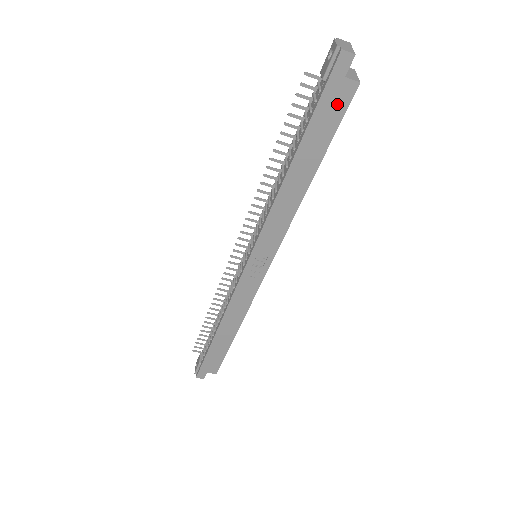
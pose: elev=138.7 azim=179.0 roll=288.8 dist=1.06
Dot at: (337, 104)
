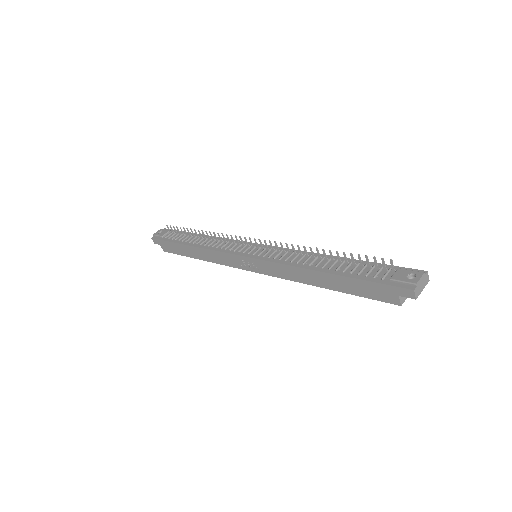
Dot at: (380, 294)
